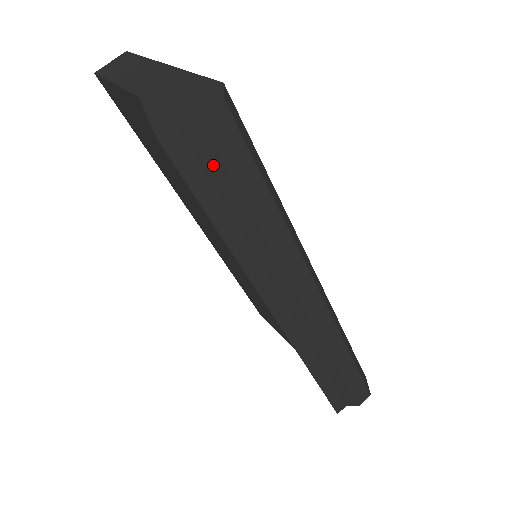
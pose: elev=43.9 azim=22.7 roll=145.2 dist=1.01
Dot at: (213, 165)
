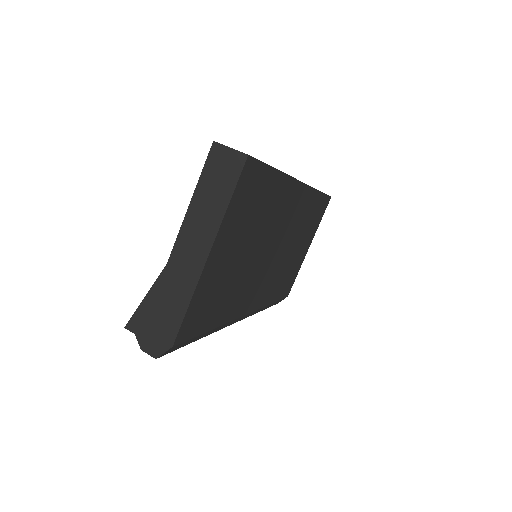
Dot at: occluded
